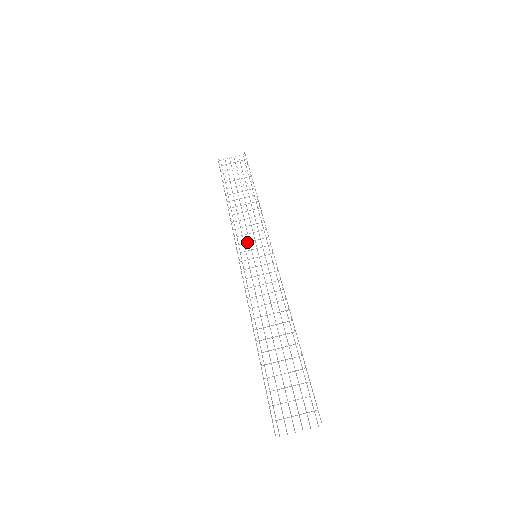
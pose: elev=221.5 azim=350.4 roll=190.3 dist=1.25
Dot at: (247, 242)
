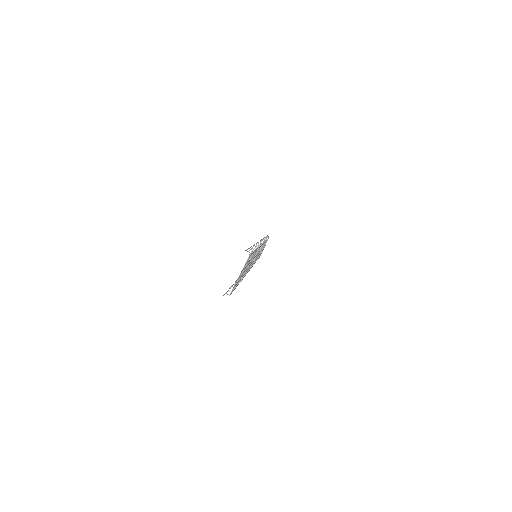
Dot at: (255, 259)
